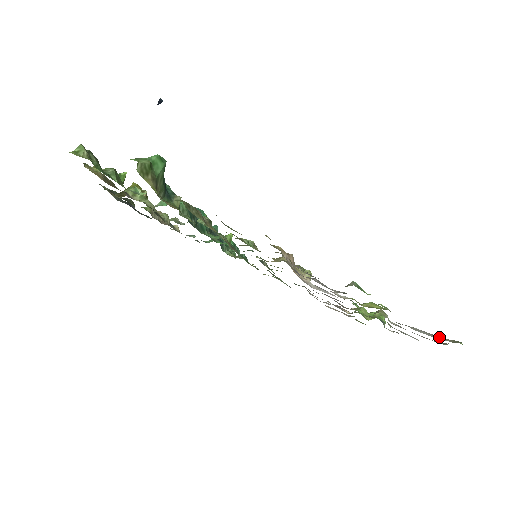
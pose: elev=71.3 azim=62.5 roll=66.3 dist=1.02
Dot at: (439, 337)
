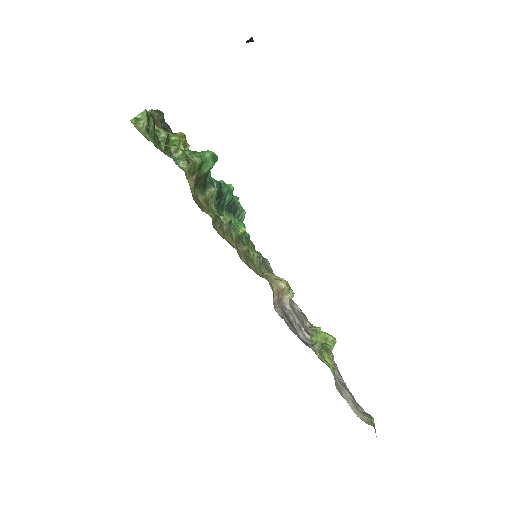
Dot at: (359, 412)
